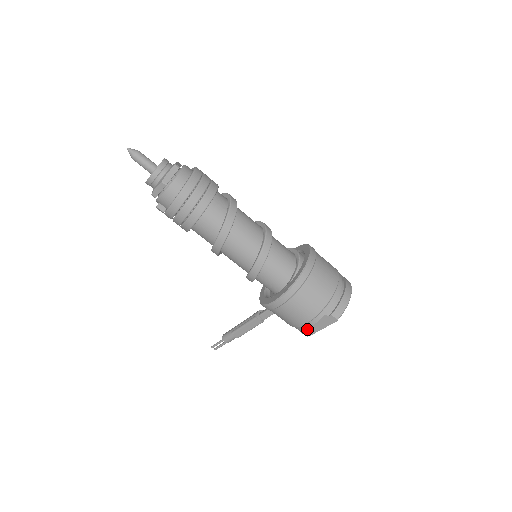
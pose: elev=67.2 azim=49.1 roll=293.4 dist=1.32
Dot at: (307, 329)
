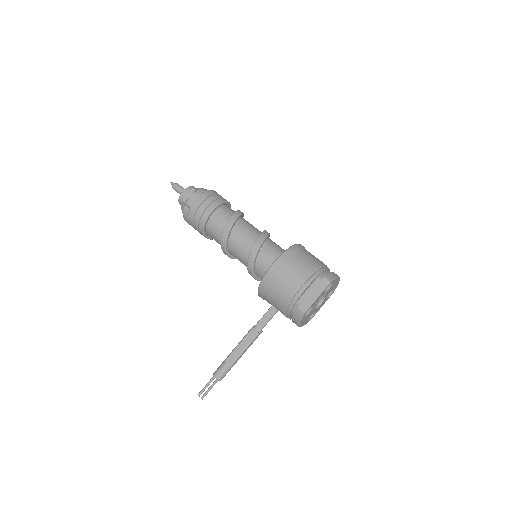
Dot at: (303, 302)
